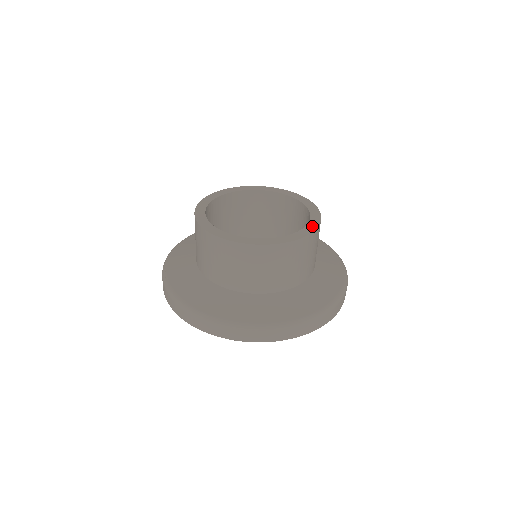
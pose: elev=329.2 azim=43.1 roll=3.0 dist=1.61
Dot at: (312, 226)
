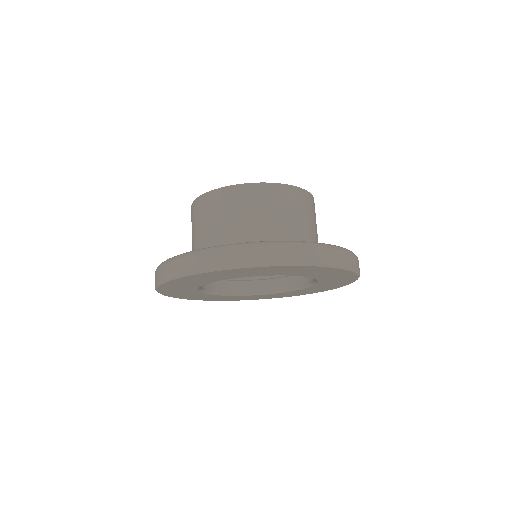
Dot at: occluded
